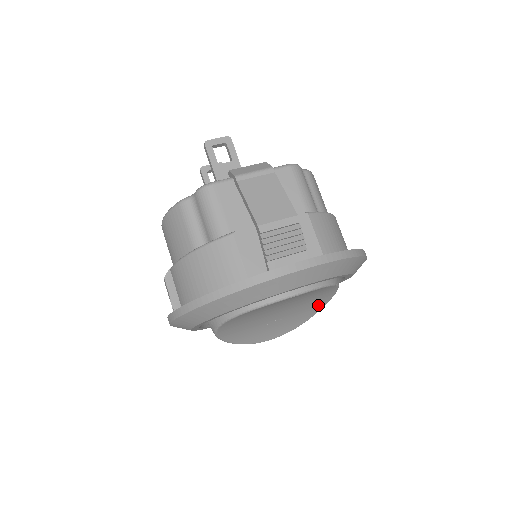
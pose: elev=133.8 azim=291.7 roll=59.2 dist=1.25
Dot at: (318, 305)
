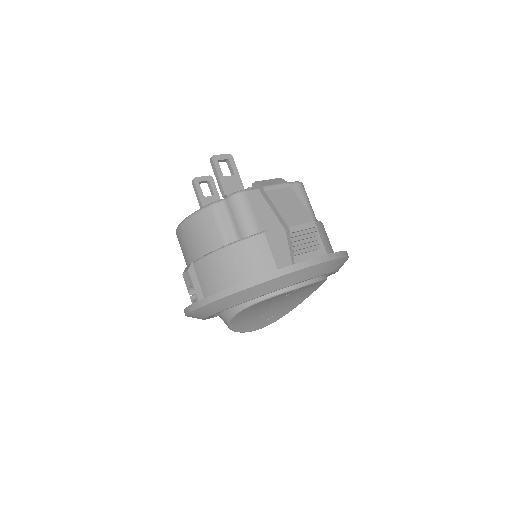
Dot at: (301, 299)
